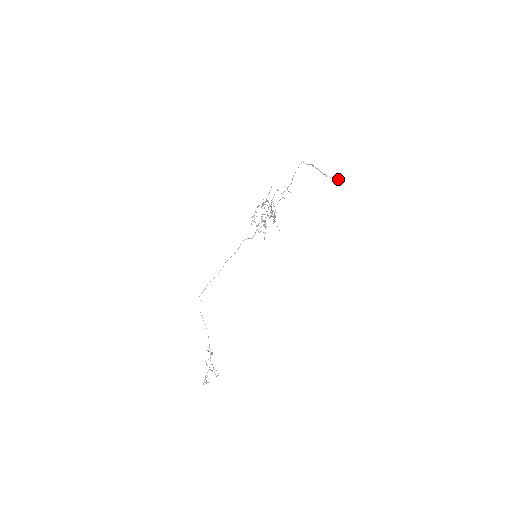
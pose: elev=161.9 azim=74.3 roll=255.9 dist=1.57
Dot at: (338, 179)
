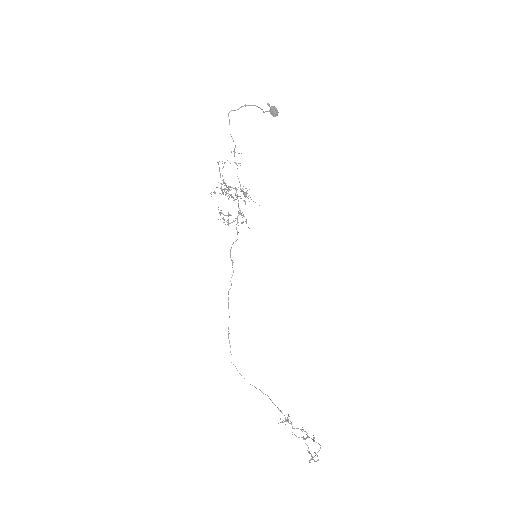
Dot at: (275, 107)
